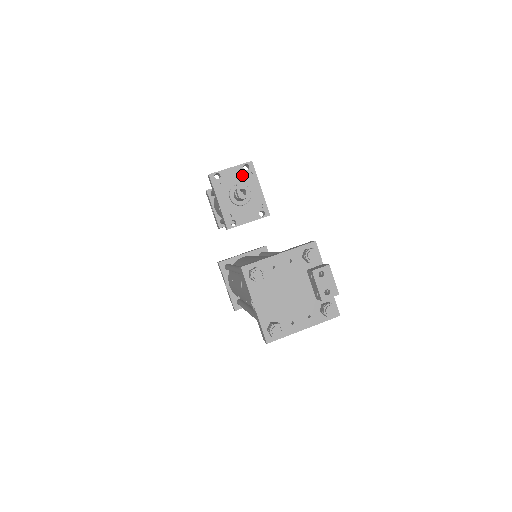
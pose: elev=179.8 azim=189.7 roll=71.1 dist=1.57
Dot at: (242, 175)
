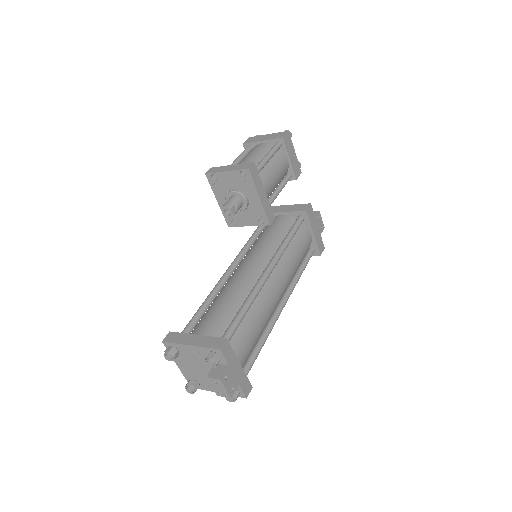
Dot at: (239, 181)
